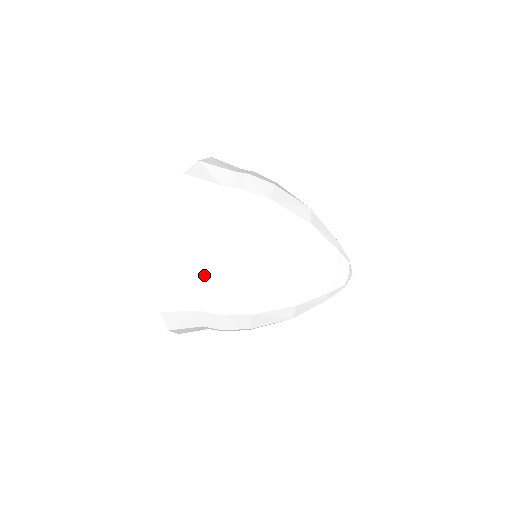
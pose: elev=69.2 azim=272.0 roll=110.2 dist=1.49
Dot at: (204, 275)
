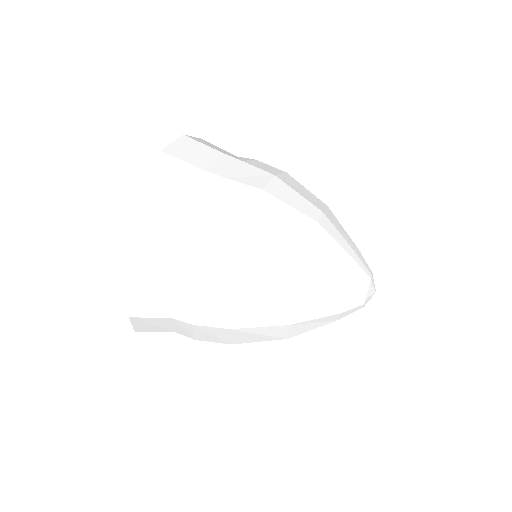
Dot at: (195, 194)
